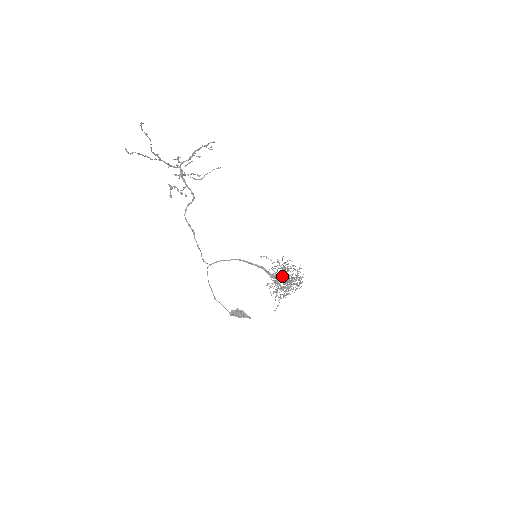
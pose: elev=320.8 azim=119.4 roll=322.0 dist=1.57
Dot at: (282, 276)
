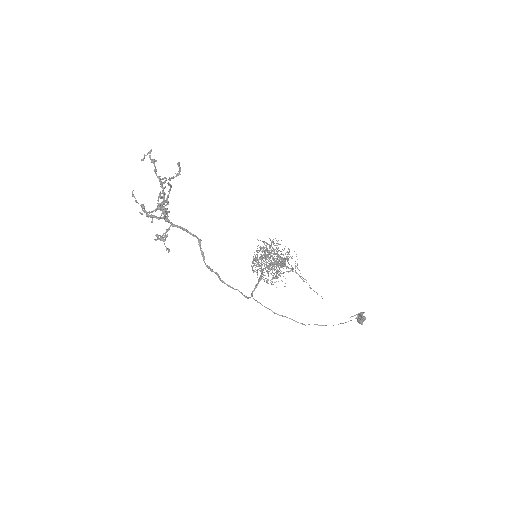
Dot at: (255, 261)
